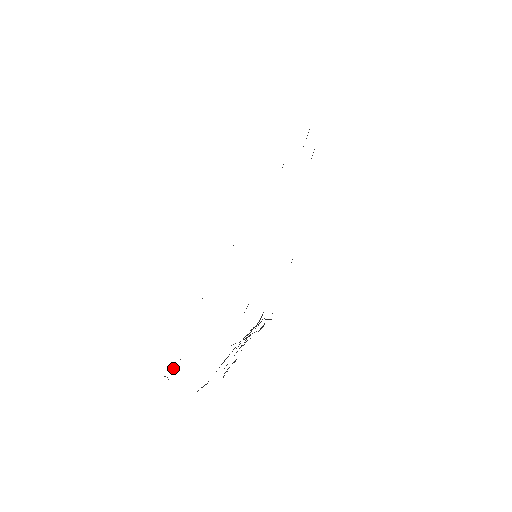
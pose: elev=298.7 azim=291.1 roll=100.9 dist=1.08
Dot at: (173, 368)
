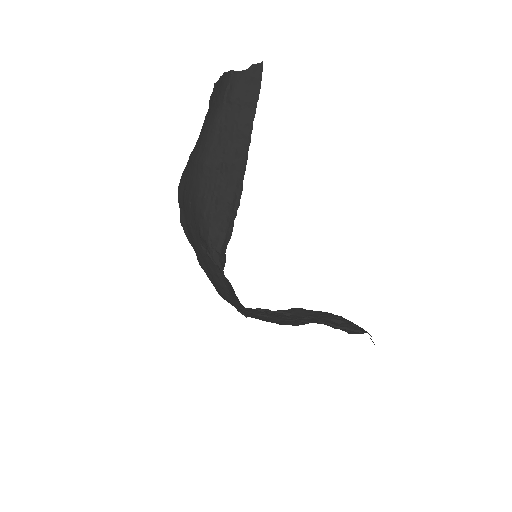
Dot at: (210, 108)
